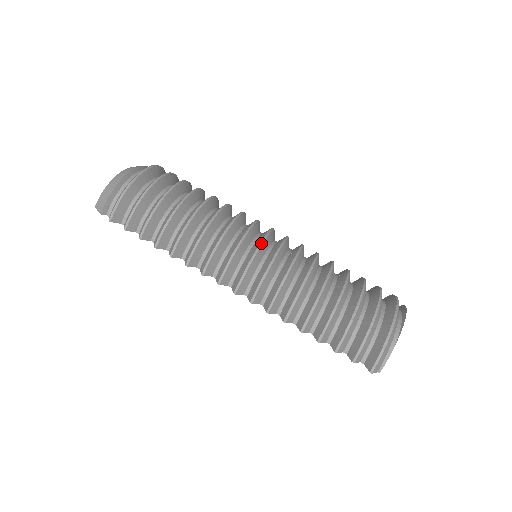
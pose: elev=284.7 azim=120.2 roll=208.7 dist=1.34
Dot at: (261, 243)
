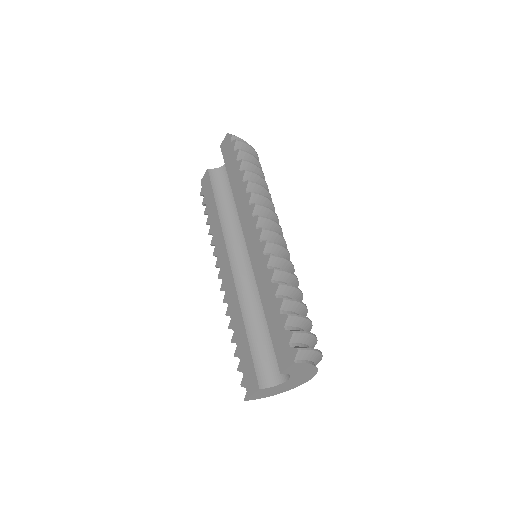
Dot at: (286, 244)
